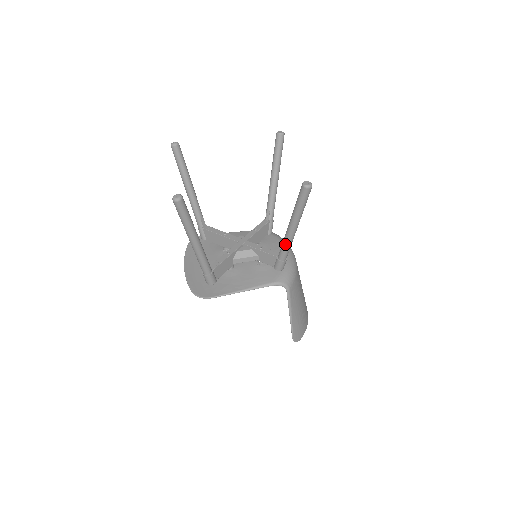
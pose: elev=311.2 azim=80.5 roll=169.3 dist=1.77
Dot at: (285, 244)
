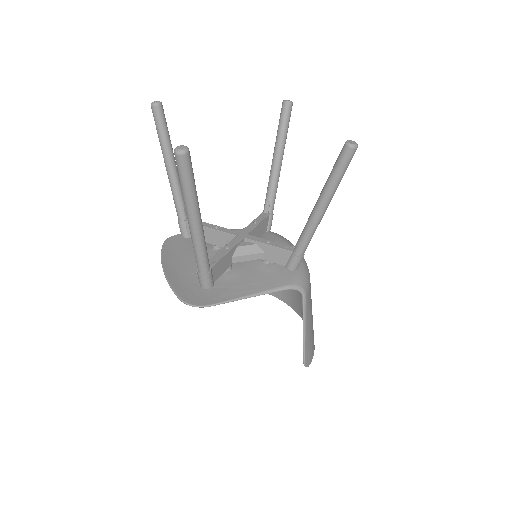
Dot at: (307, 232)
